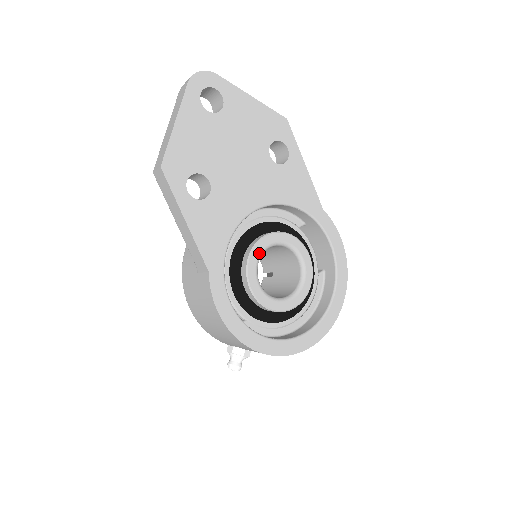
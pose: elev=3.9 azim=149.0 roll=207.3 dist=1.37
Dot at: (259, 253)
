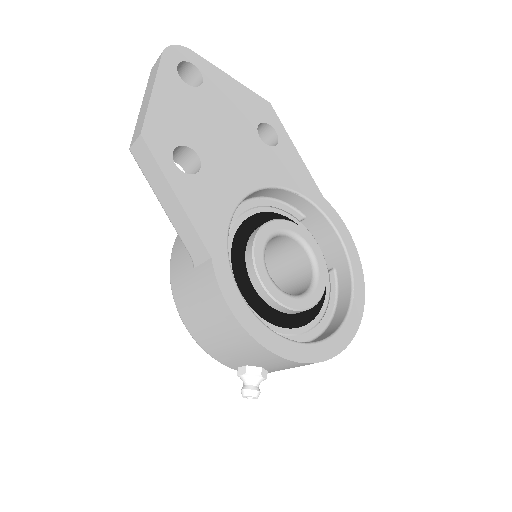
Dot at: (264, 241)
